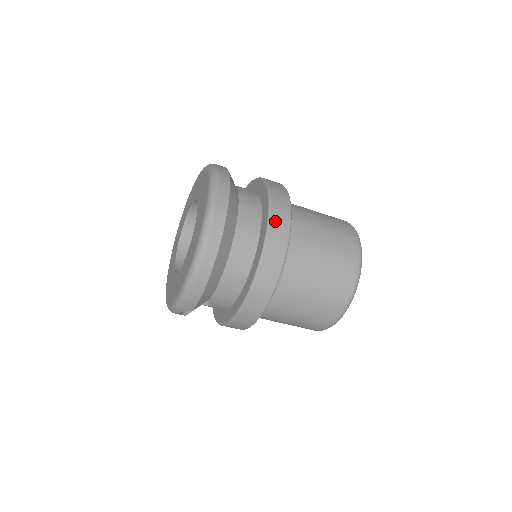
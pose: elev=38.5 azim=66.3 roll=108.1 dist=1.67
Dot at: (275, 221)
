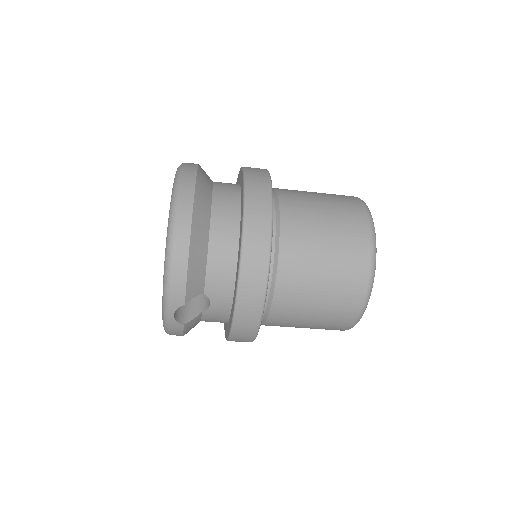
Dot at: (252, 180)
